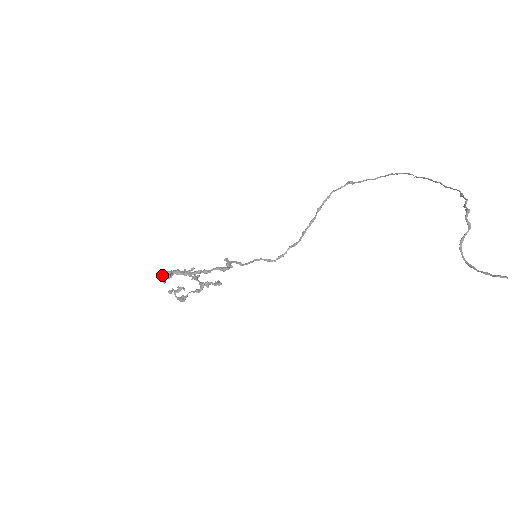
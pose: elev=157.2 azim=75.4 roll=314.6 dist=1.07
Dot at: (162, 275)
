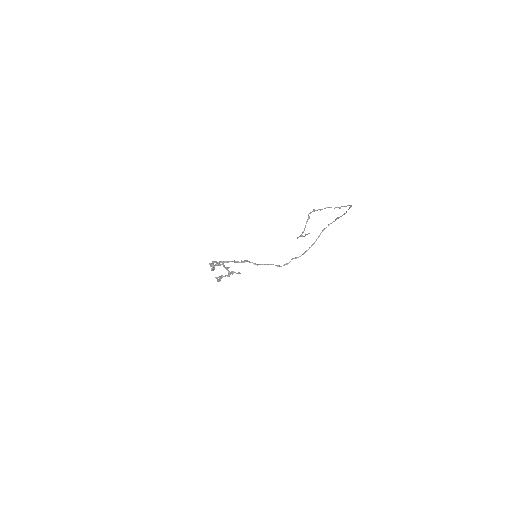
Dot at: (210, 265)
